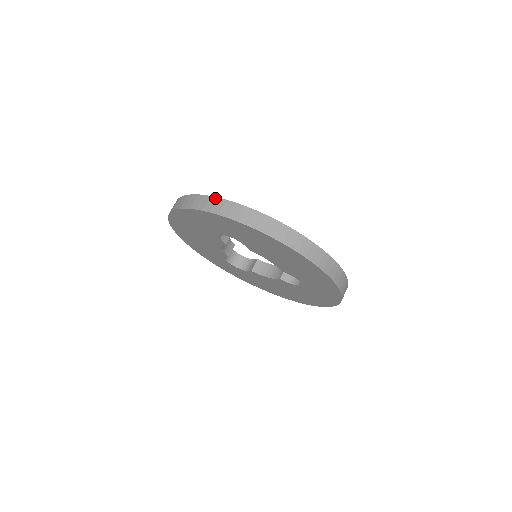
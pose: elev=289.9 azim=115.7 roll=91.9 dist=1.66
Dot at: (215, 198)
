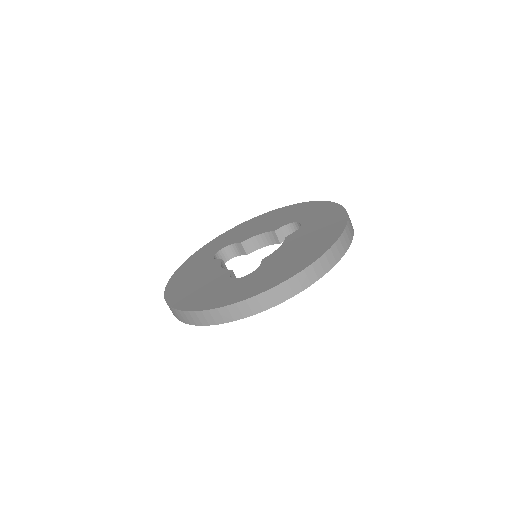
Dot at: (243, 302)
